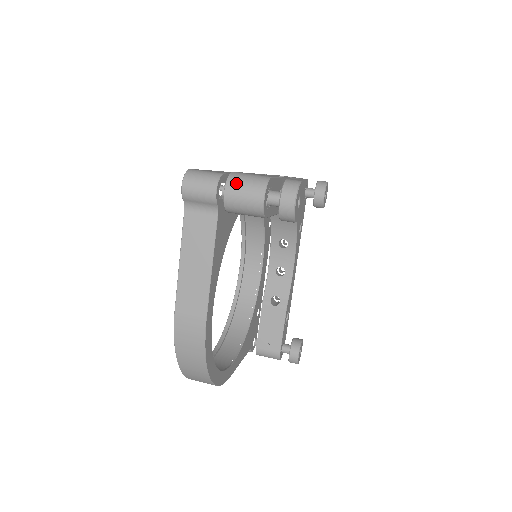
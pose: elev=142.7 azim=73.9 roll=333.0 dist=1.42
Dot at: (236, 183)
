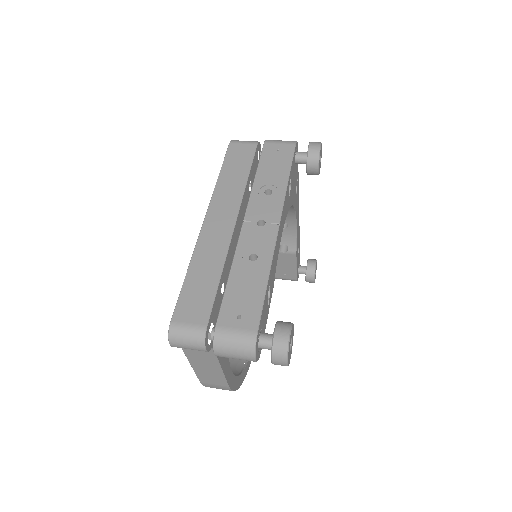
Dot at: (223, 349)
